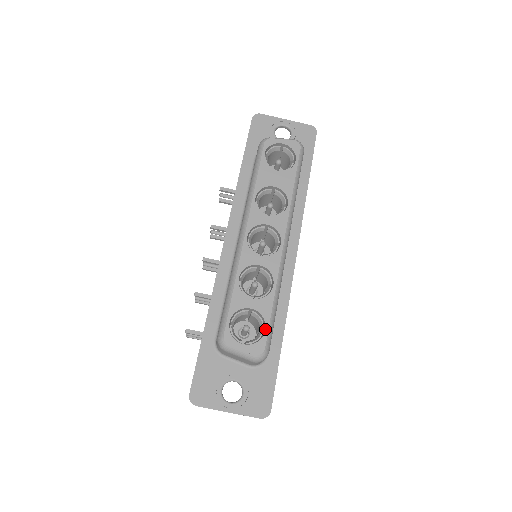
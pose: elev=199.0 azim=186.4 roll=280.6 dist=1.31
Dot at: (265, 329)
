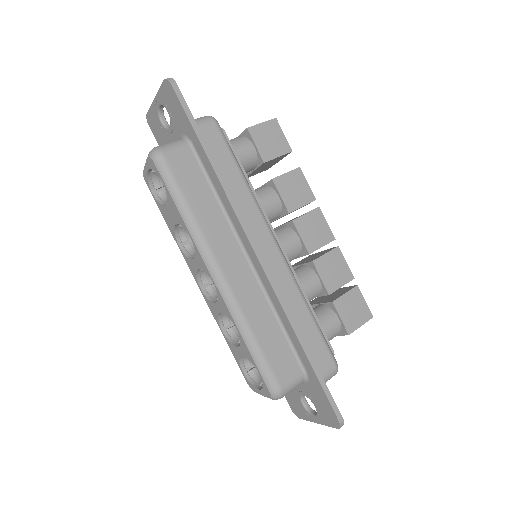
Dot at: (259, 373)
